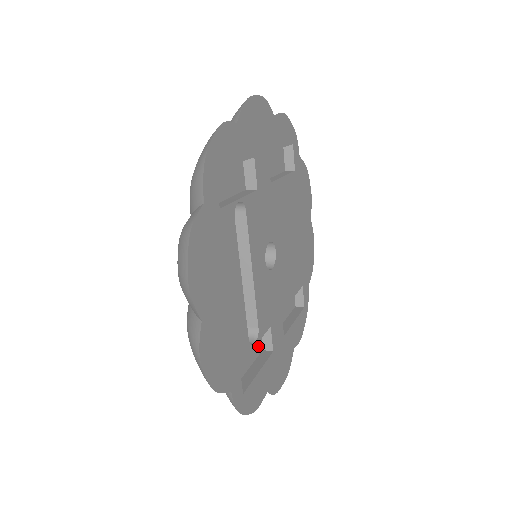
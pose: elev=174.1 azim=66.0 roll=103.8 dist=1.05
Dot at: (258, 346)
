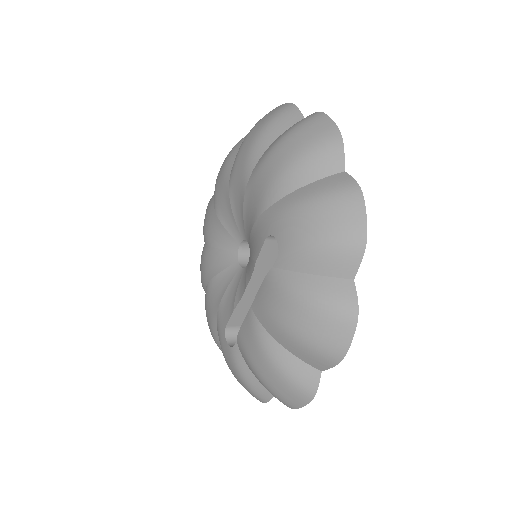
Dot at: occluded
